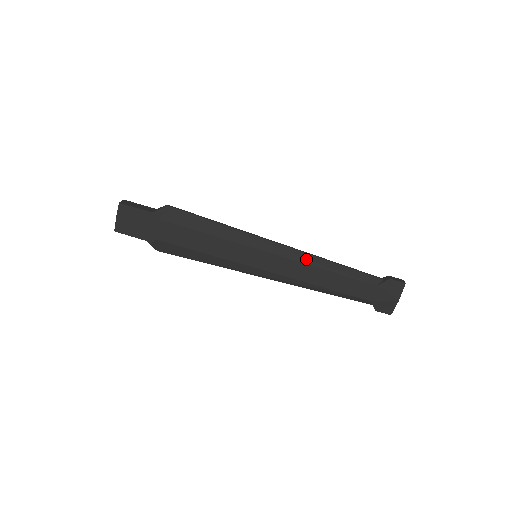
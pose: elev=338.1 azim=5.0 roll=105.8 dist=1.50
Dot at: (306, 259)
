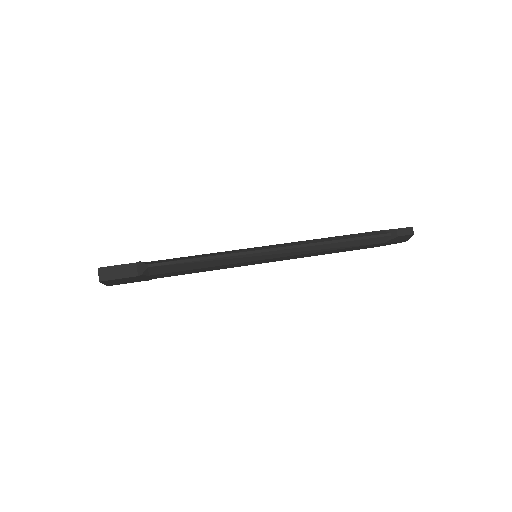
Dot at: (309, 251)
